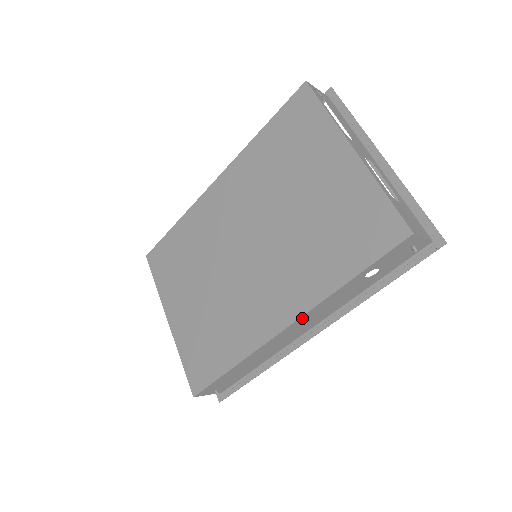
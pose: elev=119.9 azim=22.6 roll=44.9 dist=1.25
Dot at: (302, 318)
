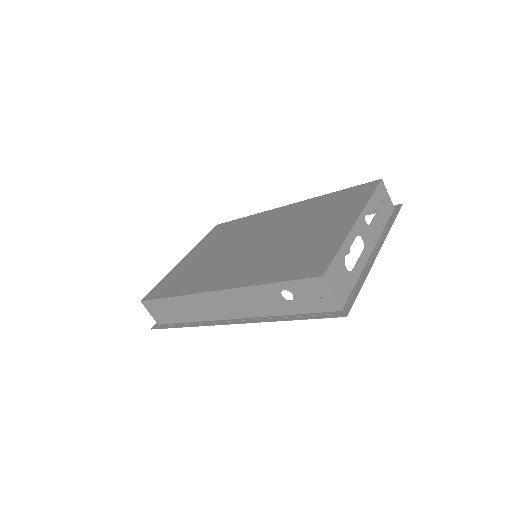
Dot at: (229, 292)
